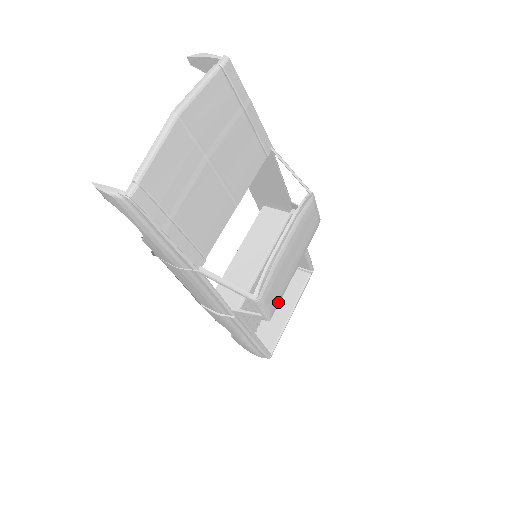
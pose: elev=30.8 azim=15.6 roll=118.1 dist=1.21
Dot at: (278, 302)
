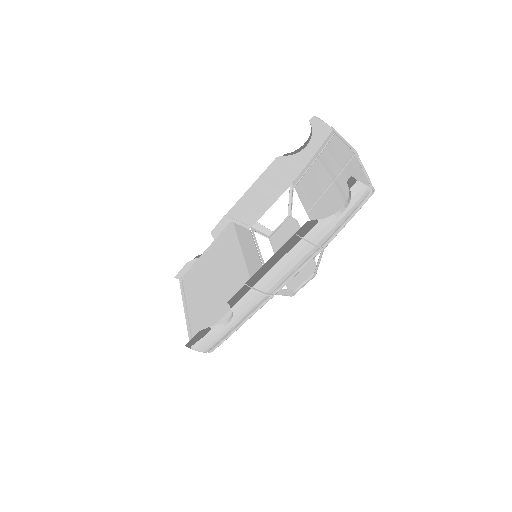
Dot at: (291, 284)
